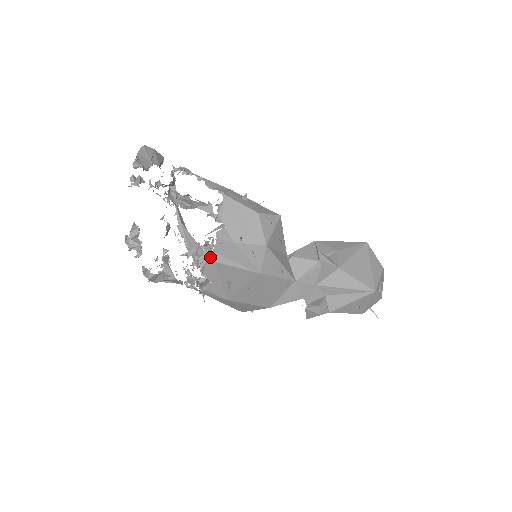
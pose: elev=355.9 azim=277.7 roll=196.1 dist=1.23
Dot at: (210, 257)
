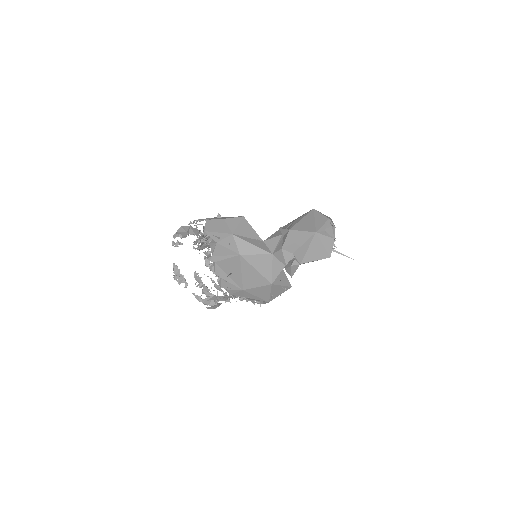
Dot at: (212, 260)
